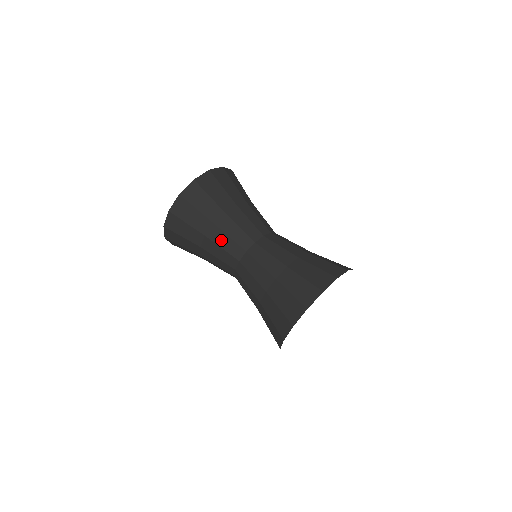
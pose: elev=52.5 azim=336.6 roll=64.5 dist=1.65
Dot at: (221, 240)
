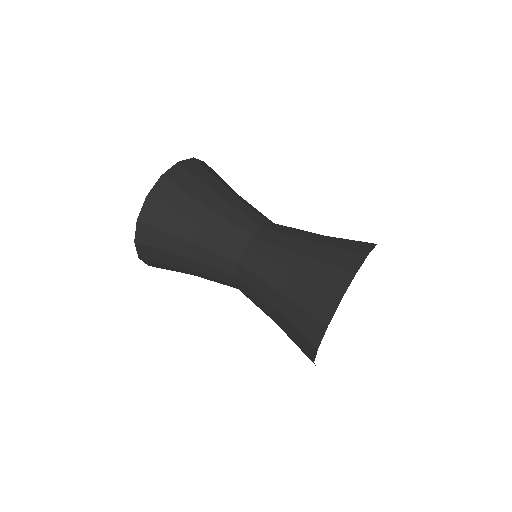
Dot at: (218, 226)
